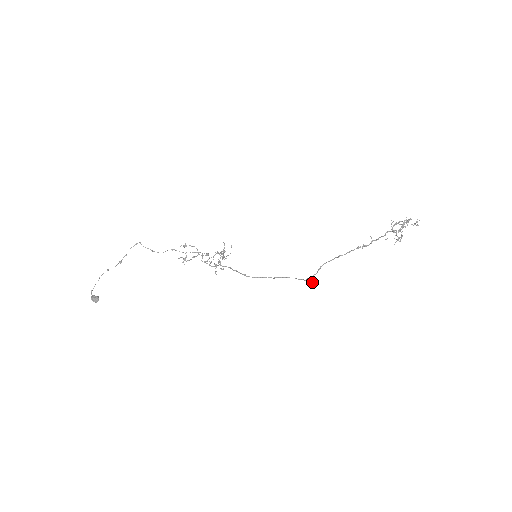
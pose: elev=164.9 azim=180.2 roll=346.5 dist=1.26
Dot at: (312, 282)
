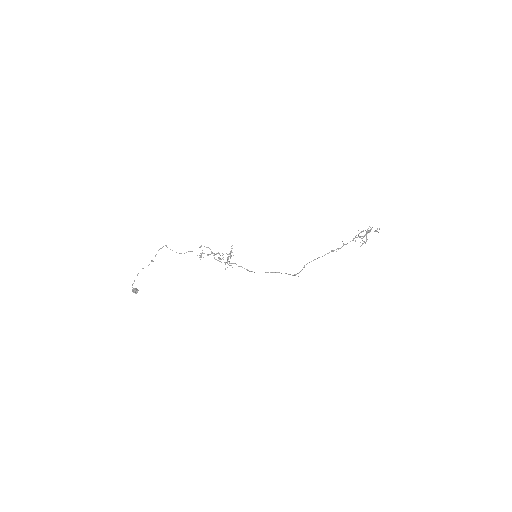
Dot at: occluded
